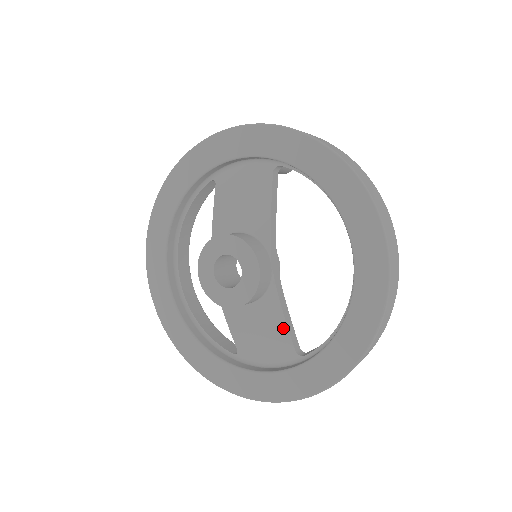
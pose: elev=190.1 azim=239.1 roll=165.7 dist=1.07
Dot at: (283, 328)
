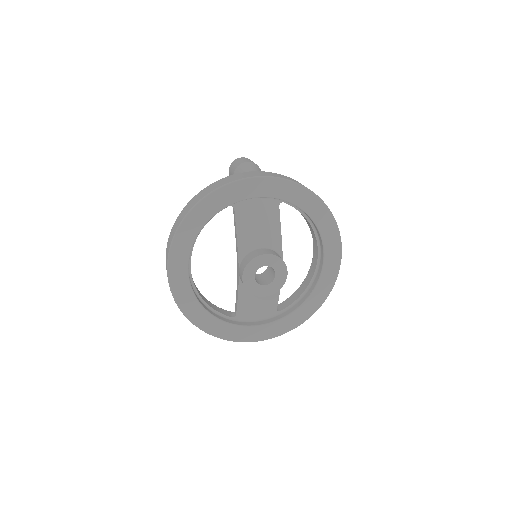
Dot at: (276, 299)
